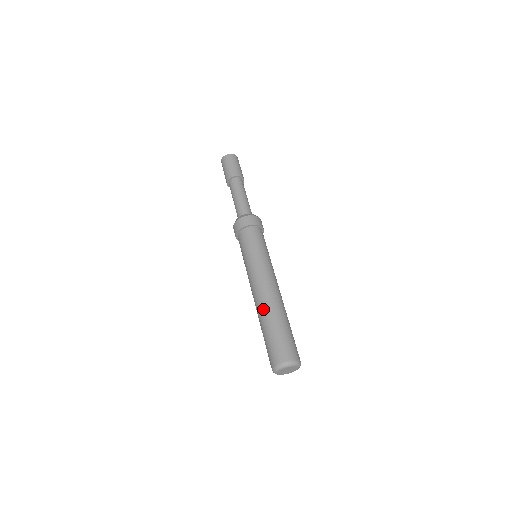
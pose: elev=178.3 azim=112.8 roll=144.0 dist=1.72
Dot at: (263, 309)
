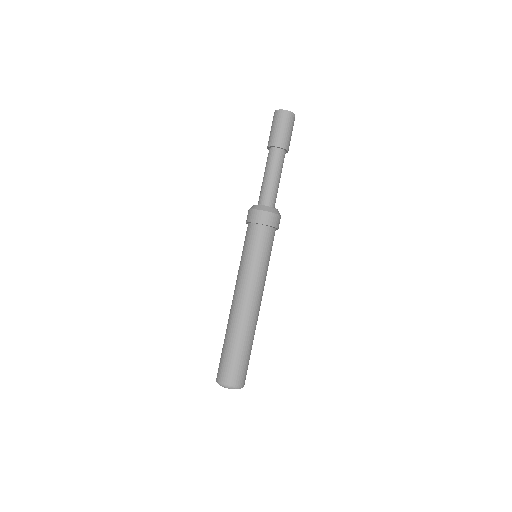
Dot at: (228, 322)
